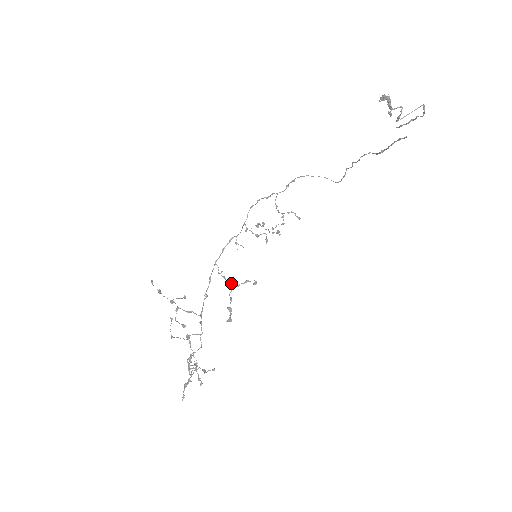
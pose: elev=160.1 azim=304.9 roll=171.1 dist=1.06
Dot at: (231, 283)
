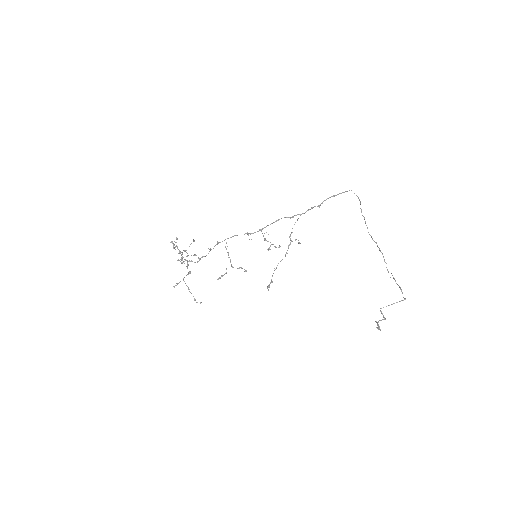
Dot at: (231, 265)
